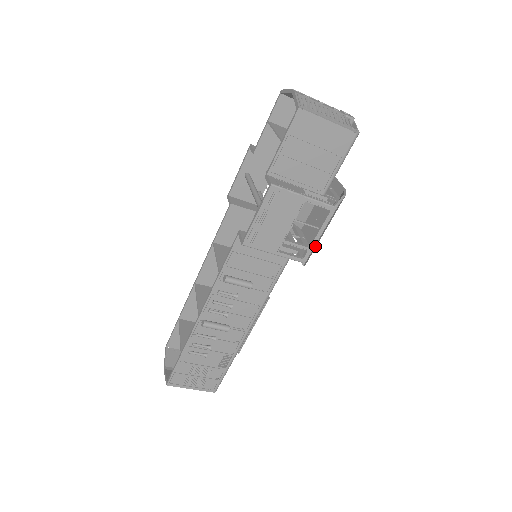
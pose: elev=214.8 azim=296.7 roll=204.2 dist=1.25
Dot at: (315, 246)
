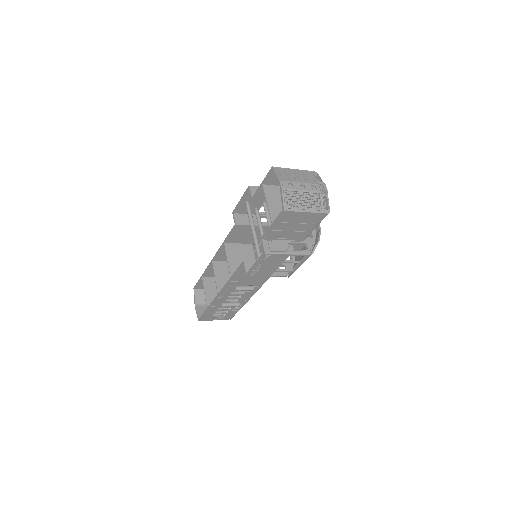
Dot at: occluded
